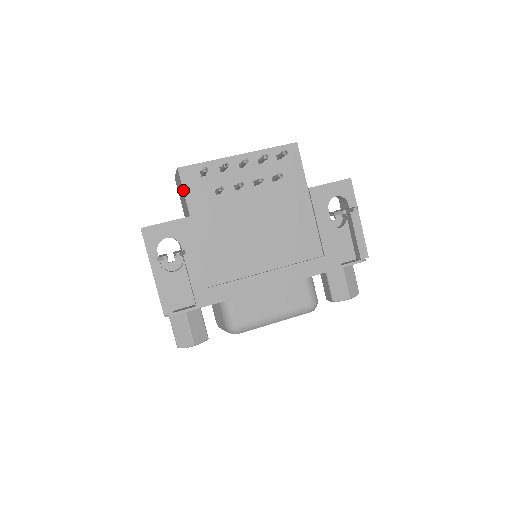
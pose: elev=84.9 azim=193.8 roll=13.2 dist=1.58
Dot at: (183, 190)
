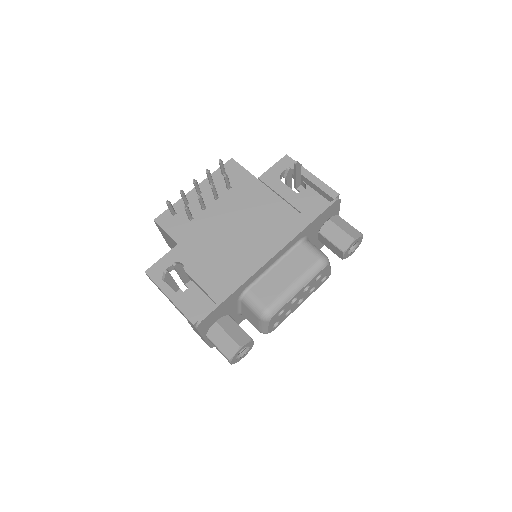
Dot at: (164, 231)
